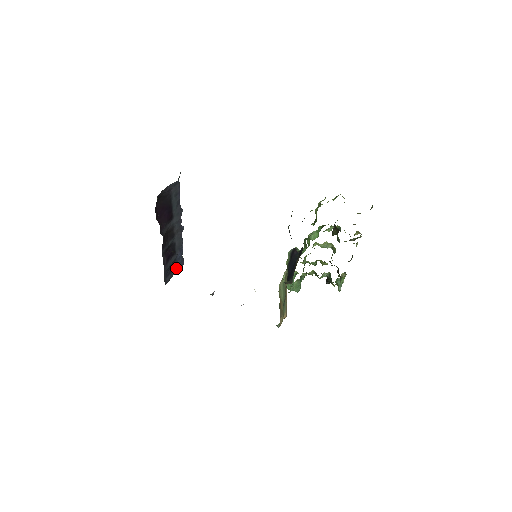
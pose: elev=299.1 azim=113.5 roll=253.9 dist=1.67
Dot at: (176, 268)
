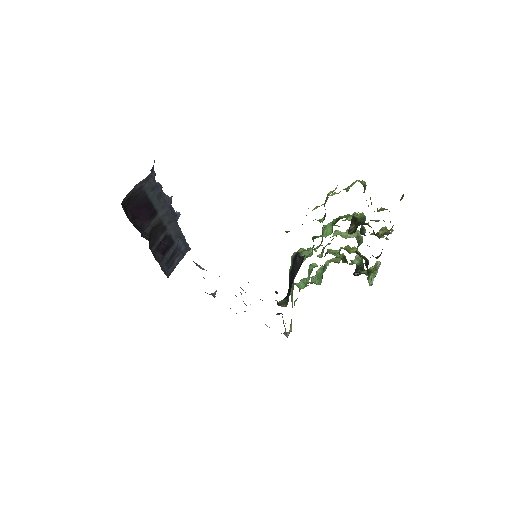
Dot at: (180, 256)
